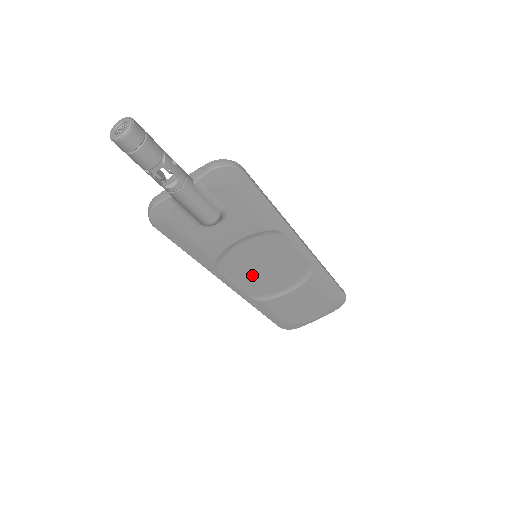
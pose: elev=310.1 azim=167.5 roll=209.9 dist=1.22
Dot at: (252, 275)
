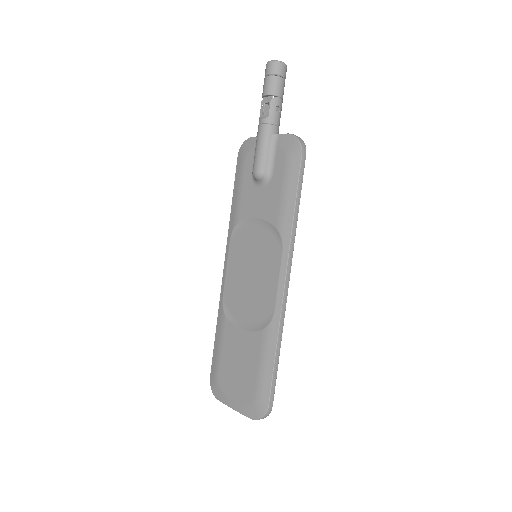
Dot at: (240, 272)
